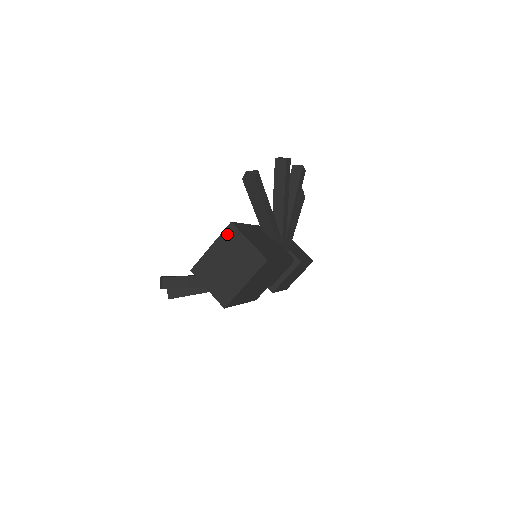
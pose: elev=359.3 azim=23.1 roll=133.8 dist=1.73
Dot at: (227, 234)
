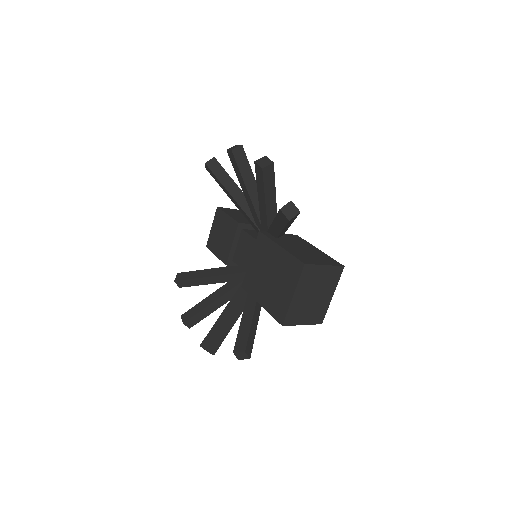
Dot at: (305, 275)
